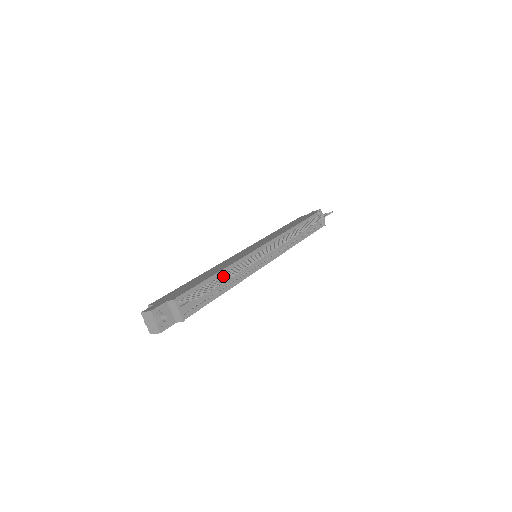
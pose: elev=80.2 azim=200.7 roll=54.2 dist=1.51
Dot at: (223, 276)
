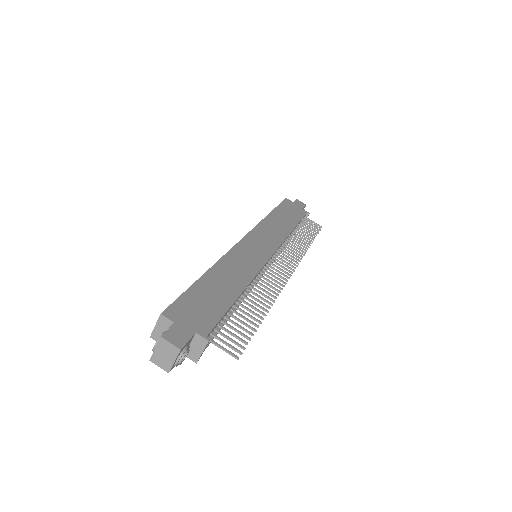
Dot at: (245, 303)
